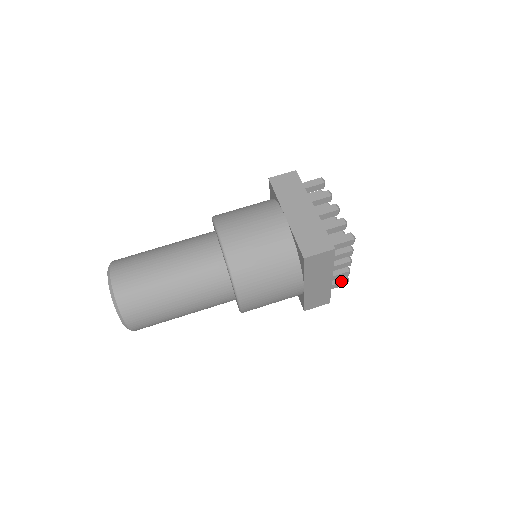
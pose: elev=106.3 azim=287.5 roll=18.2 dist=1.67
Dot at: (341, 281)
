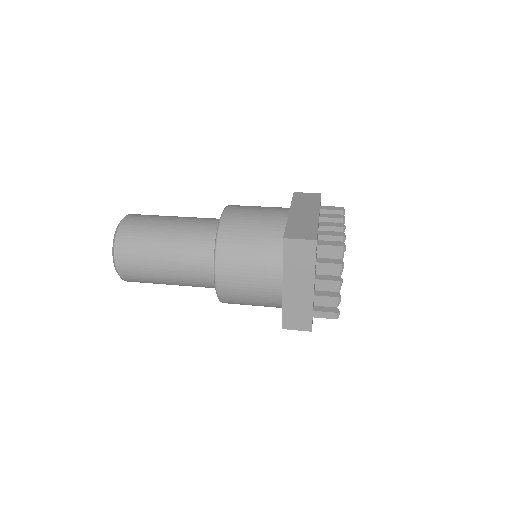
Dot at: (330, 311)
